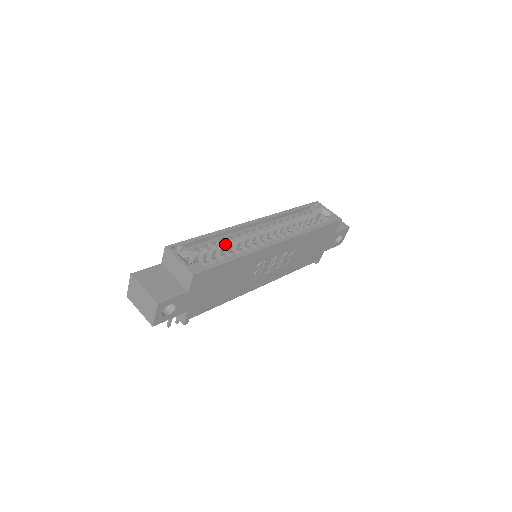
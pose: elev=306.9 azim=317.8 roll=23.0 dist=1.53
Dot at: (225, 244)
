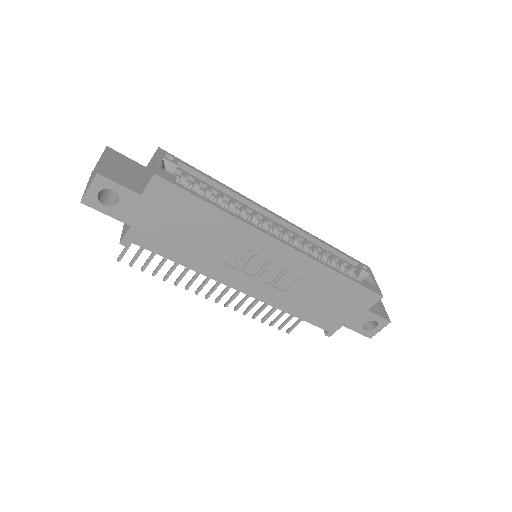
Dot at: (225, 202)
